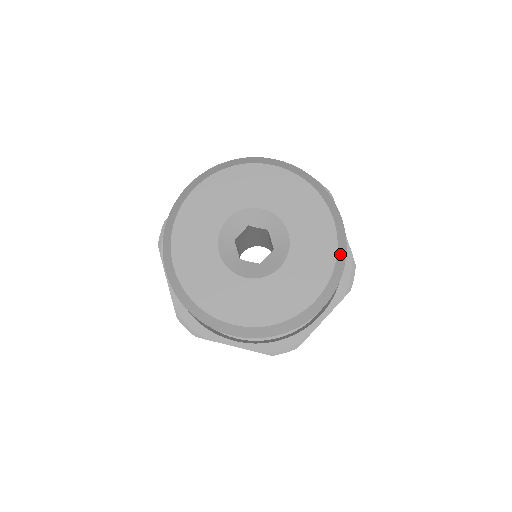
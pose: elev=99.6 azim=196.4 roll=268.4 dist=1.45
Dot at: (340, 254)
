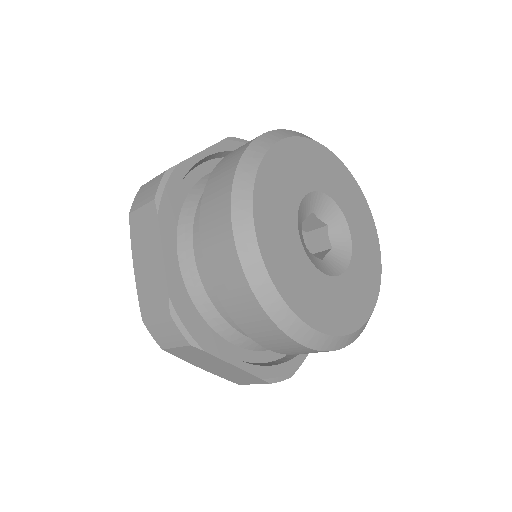
Dot at: (380, 273)
